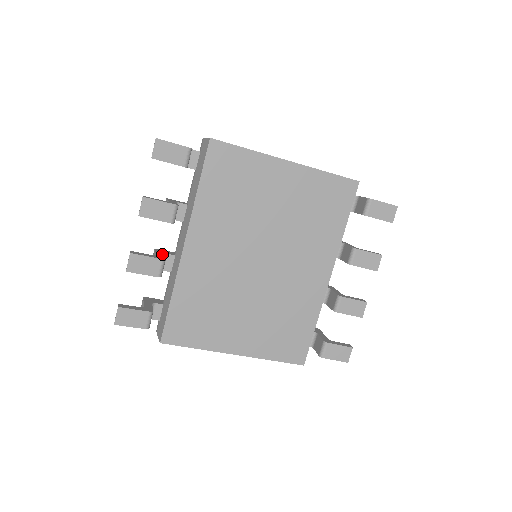
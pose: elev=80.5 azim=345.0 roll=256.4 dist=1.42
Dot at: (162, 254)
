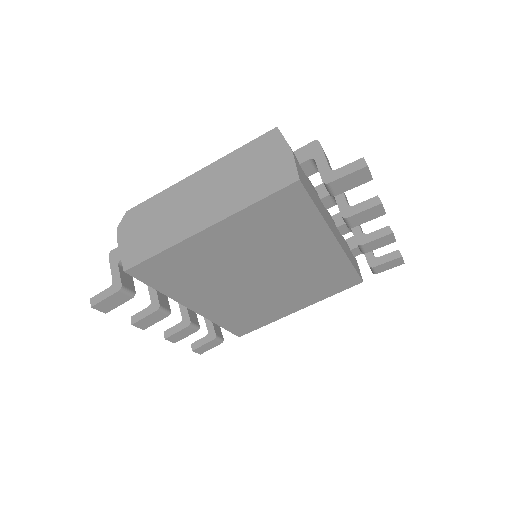
Dot at: (185, 308)
